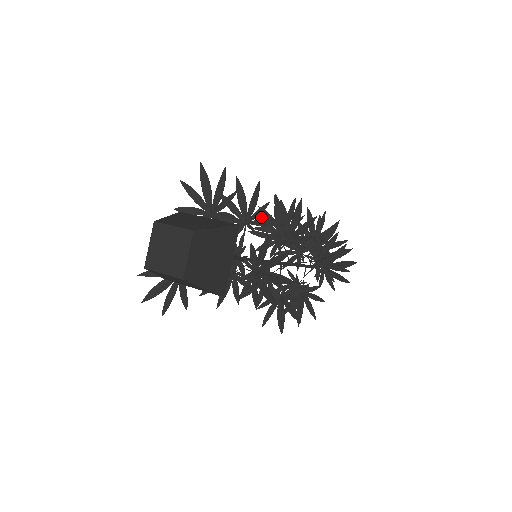
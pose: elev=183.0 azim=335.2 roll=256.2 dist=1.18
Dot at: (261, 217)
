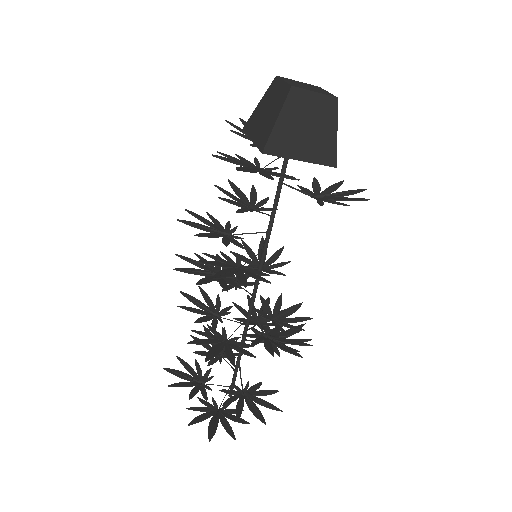
Dot at: (187, 295)
